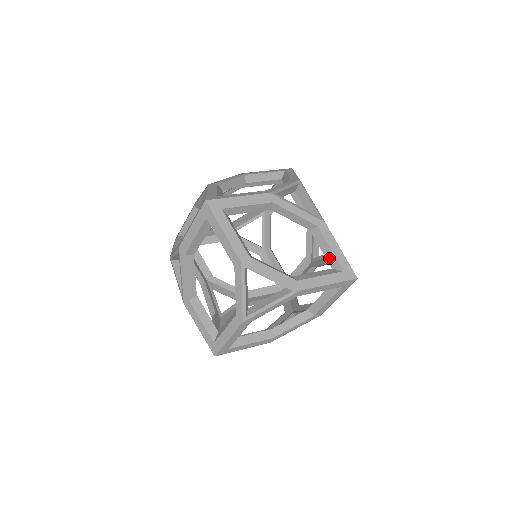
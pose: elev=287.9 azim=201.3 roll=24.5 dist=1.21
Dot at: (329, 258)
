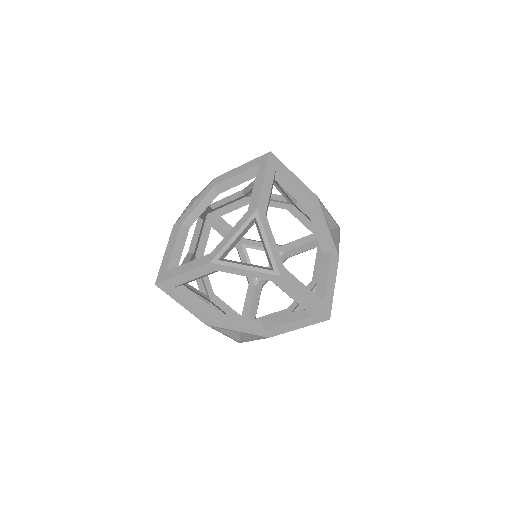
Dot at: (246, 178)
